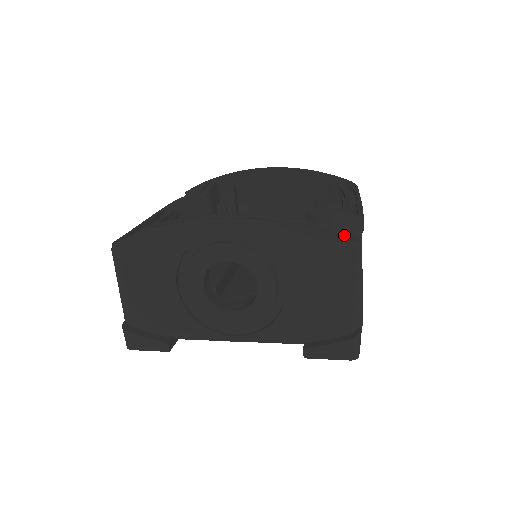
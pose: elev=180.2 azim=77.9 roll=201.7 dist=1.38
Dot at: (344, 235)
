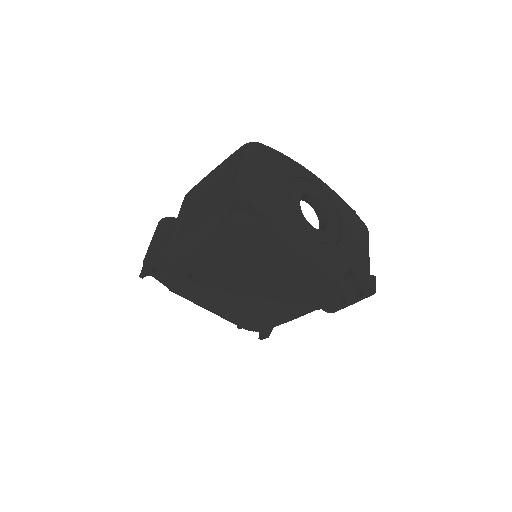
Dot at: occluded
